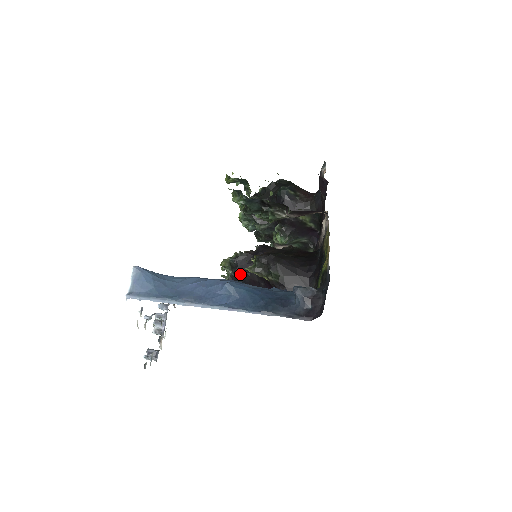
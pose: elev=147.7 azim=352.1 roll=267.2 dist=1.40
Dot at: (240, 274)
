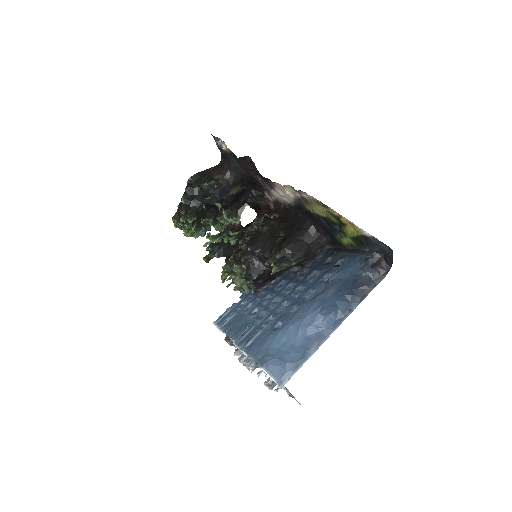
Dot at: (258, 278)
